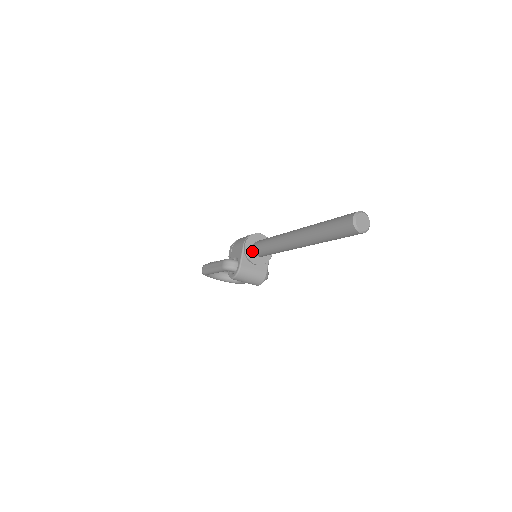
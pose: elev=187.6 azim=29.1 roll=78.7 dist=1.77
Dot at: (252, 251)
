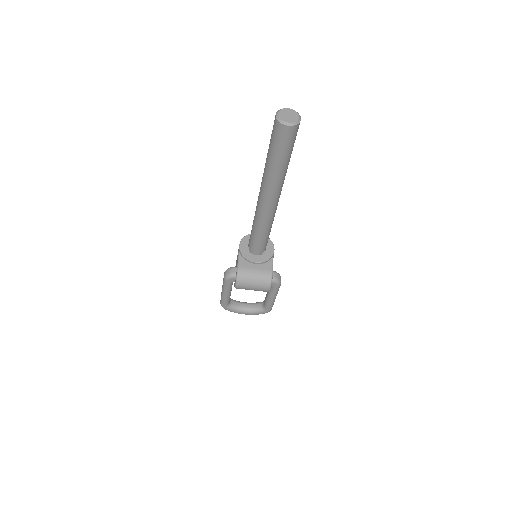
Dot at: (249, 251)
